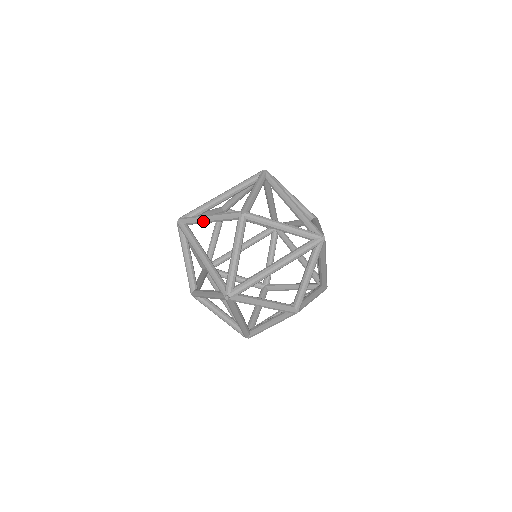
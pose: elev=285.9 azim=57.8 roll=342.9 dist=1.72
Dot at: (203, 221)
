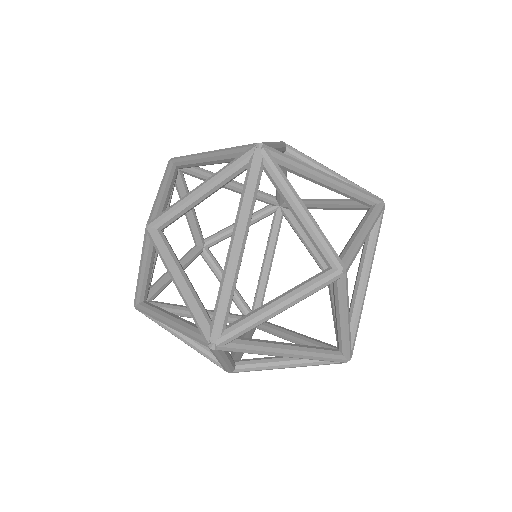
Dot at: (142, 281)
